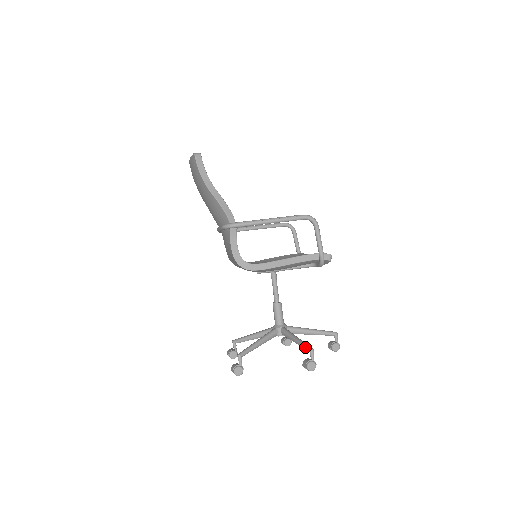
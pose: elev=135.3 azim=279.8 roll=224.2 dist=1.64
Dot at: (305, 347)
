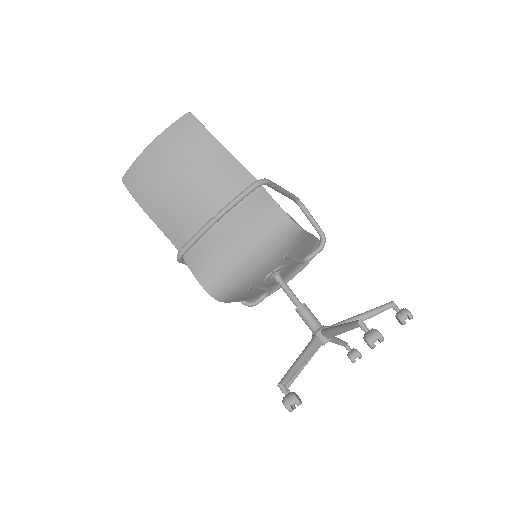
Dot at: (384, 306)
